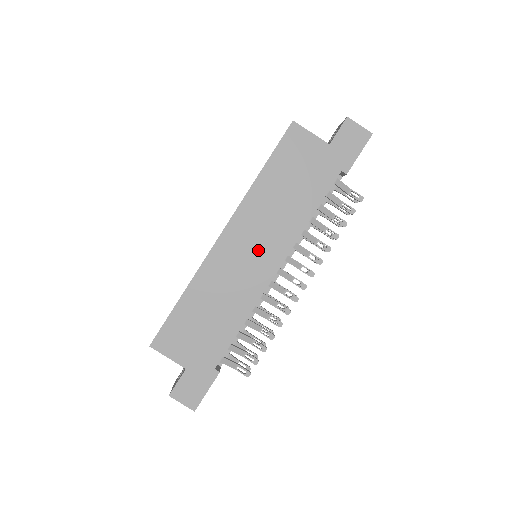
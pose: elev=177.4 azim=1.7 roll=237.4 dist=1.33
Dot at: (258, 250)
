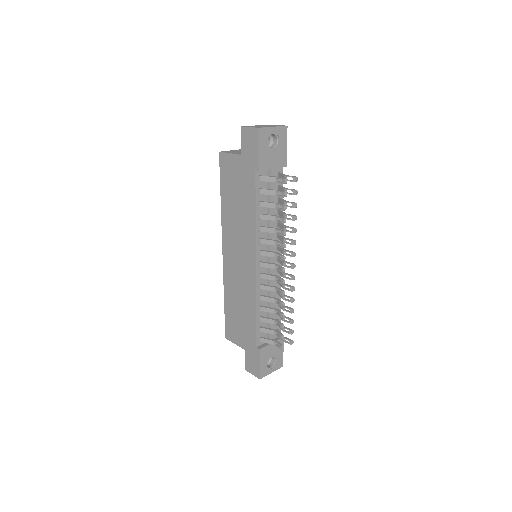
Dot at: (241, 255)
